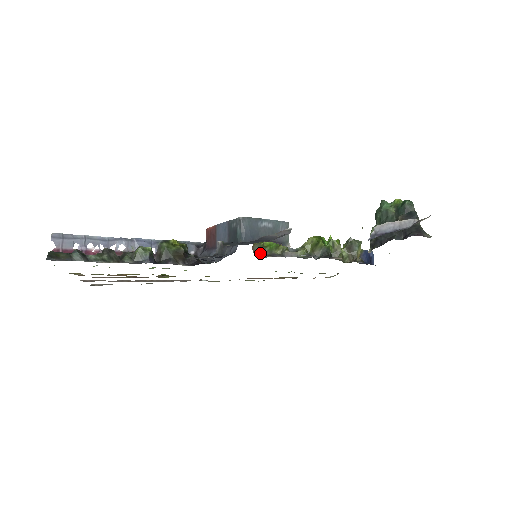
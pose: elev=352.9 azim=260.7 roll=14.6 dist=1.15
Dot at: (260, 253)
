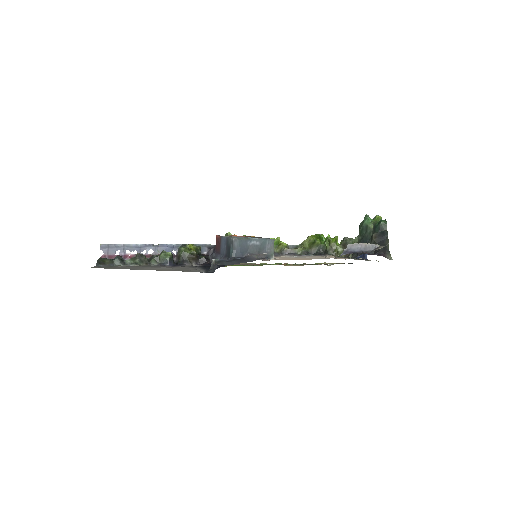
Dot at: occluded
